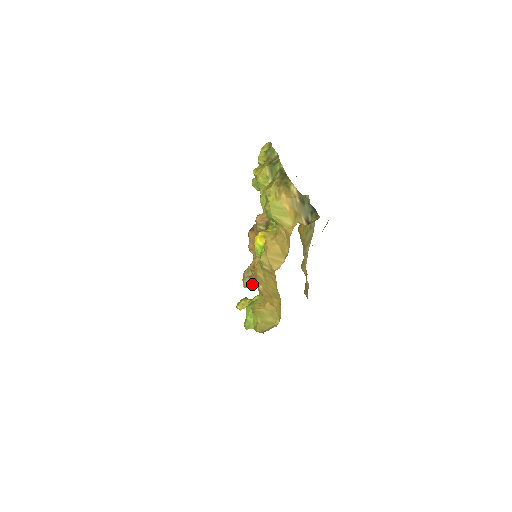
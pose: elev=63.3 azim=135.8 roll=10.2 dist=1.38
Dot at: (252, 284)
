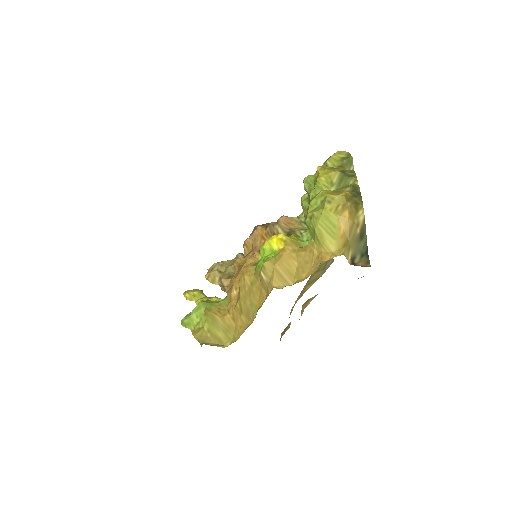
Dot at: (218, 281)
